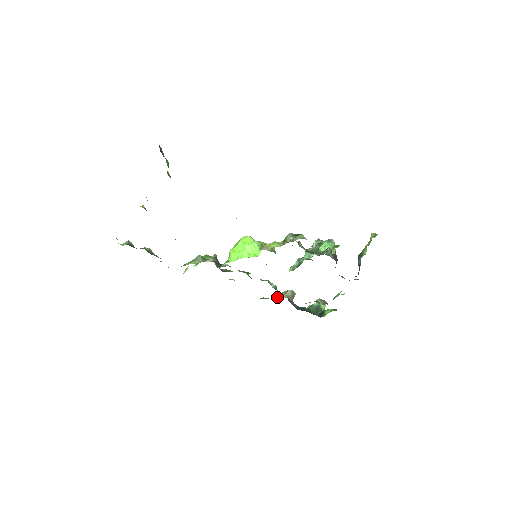
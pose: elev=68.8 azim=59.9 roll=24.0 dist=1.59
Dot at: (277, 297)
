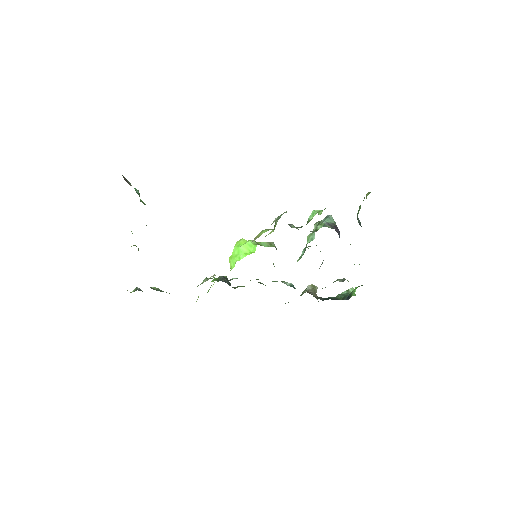
Dot at: occluded
